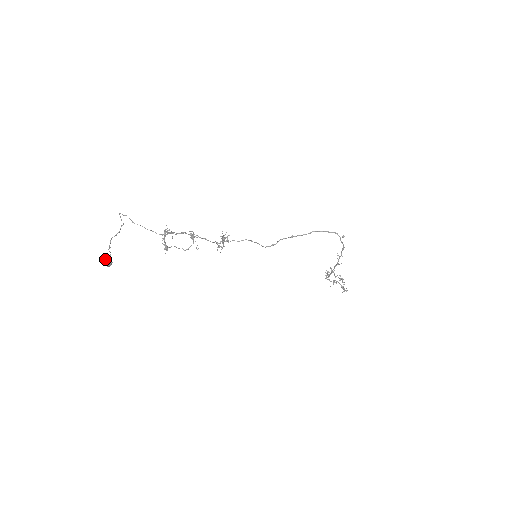
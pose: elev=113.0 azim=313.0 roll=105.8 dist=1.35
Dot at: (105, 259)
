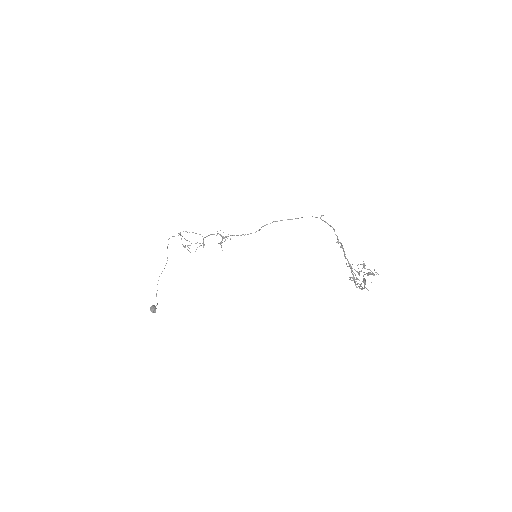
Dot at: (152, 306)
